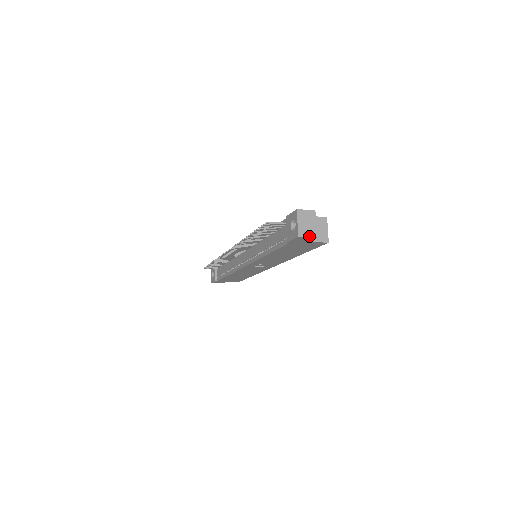
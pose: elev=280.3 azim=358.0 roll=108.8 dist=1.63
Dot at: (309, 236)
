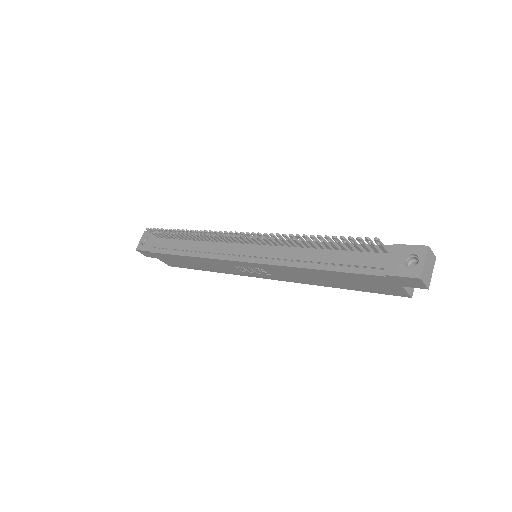
Dot at: (426, 284)
